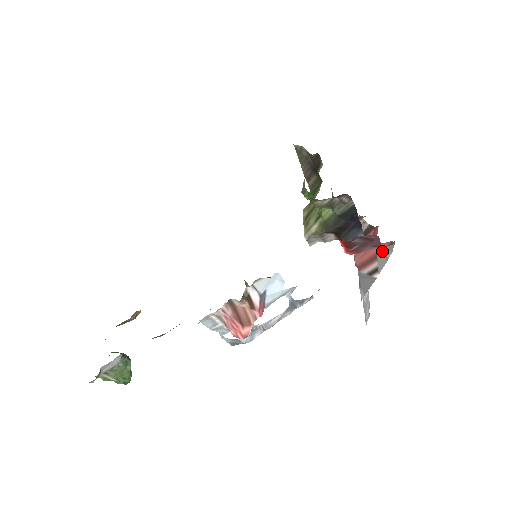
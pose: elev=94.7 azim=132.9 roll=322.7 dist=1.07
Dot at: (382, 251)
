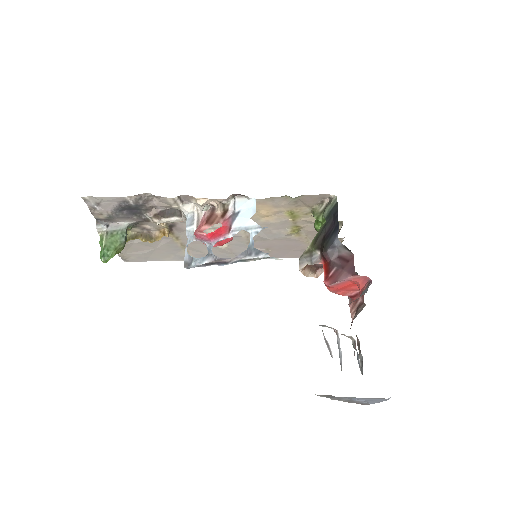
Dot at: occluded
